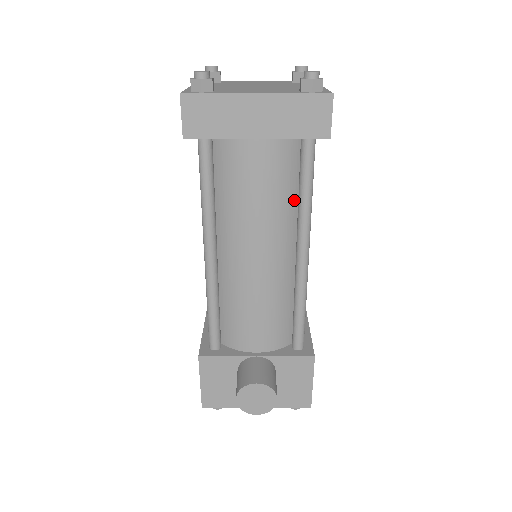
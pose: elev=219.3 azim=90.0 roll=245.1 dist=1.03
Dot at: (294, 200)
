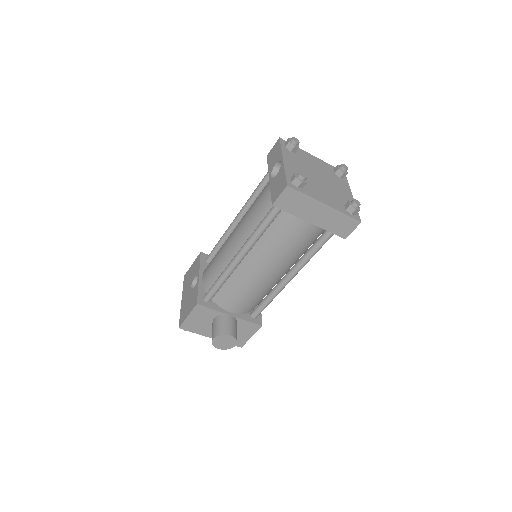
Dot at: (304, 250)
